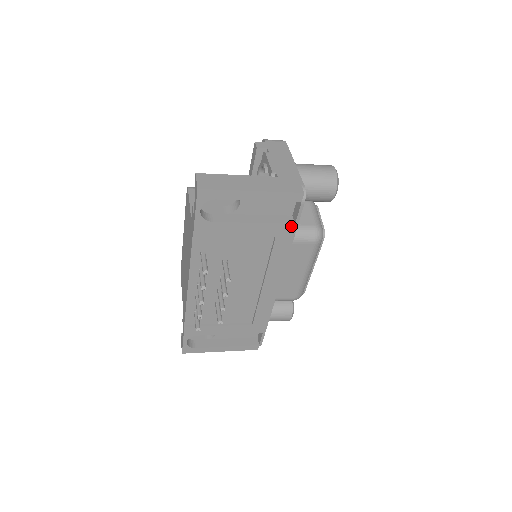
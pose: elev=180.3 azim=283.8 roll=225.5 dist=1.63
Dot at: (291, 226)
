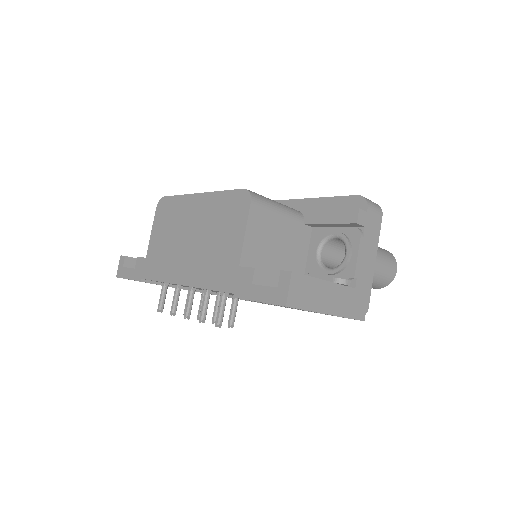
Dot at: occluded
